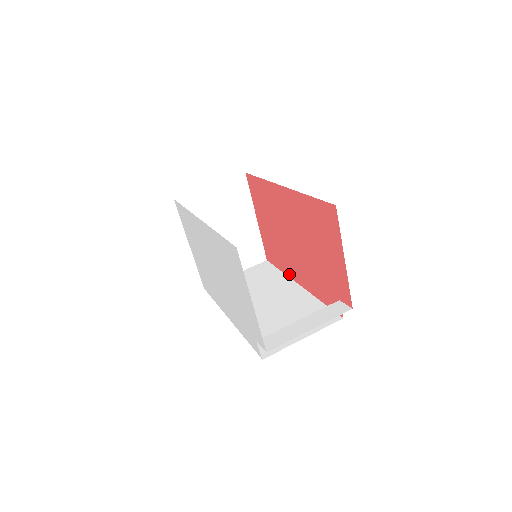
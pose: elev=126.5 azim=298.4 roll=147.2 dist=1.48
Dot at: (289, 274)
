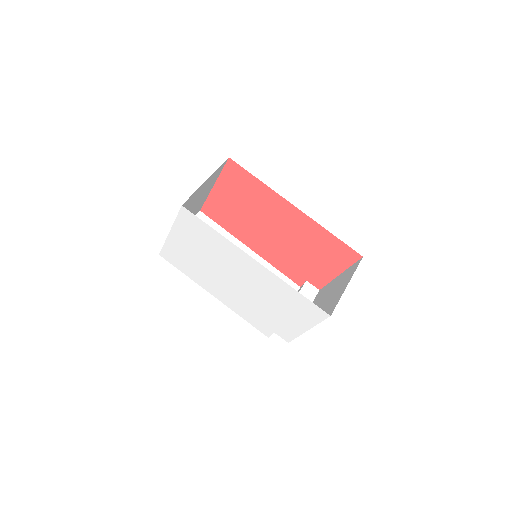
Dot at: (238, 237)
